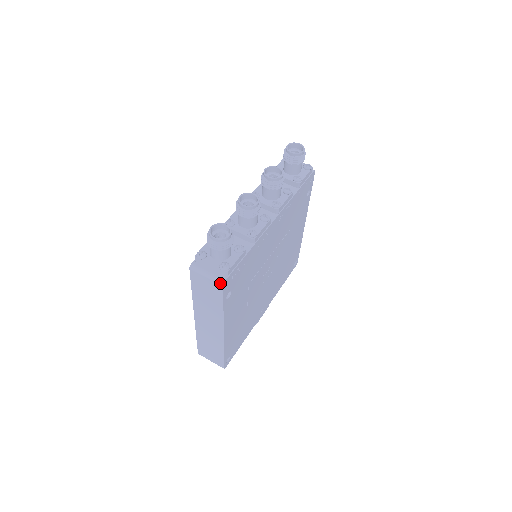
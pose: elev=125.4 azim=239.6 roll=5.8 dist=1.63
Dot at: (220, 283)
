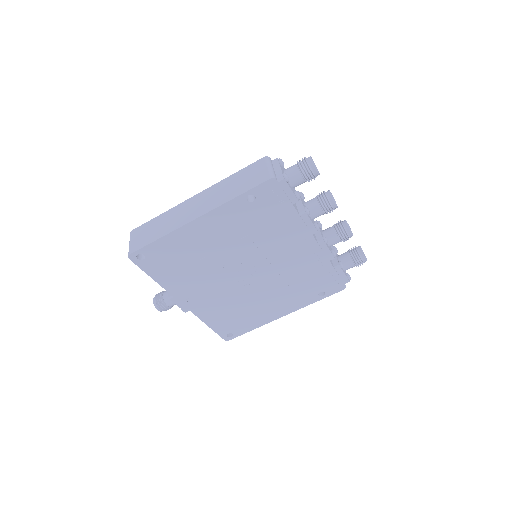
Dot at: (271, 176)
